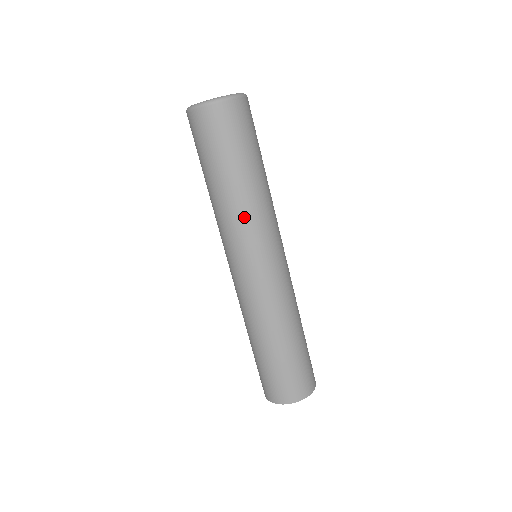
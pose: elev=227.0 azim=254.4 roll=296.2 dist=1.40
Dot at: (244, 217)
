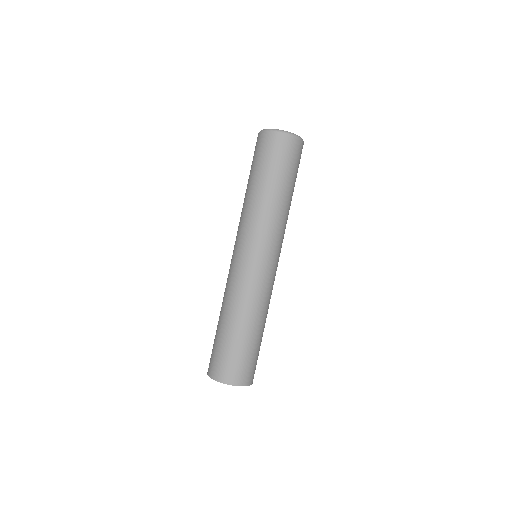
Dot at: (272, 219)
